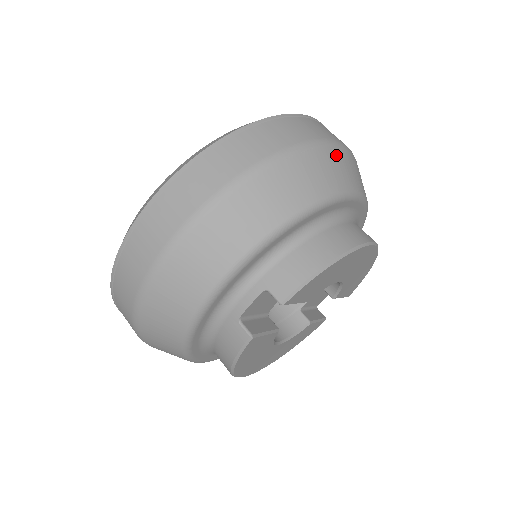
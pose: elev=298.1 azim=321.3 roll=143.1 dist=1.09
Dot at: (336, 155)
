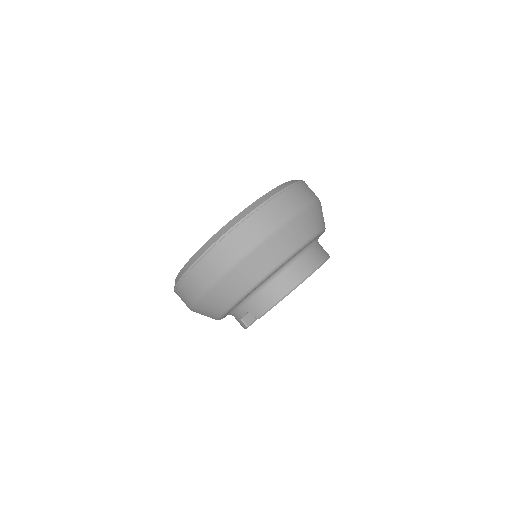
Dot at: (282, 234)
